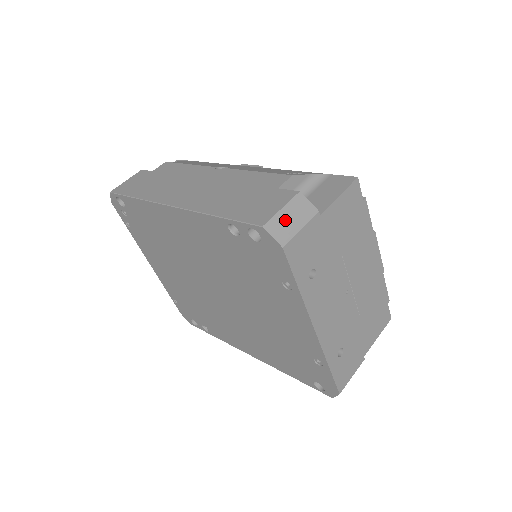
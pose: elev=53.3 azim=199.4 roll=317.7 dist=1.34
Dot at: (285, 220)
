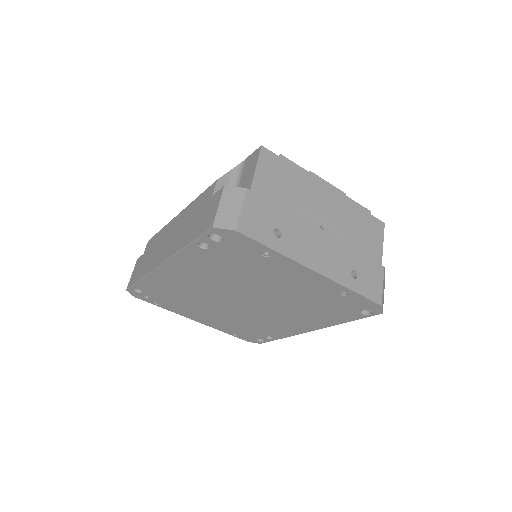
Dot at: (226, 212)
